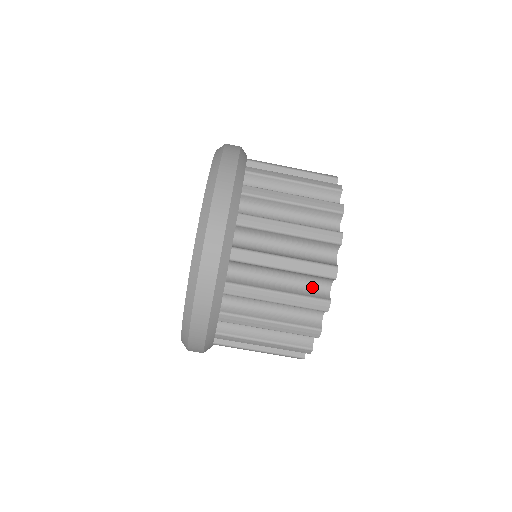
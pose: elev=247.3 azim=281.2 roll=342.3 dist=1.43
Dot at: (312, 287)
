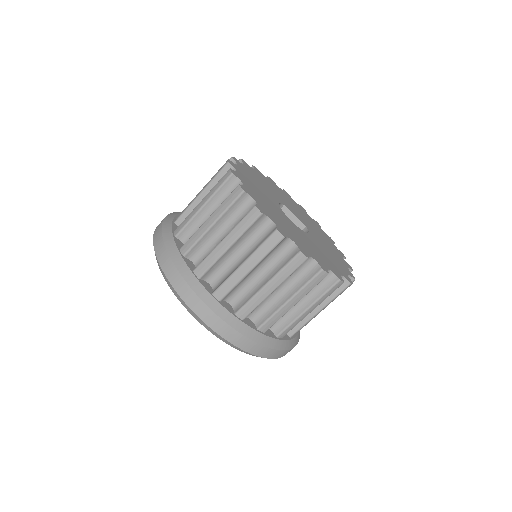
Dot at: occluded
